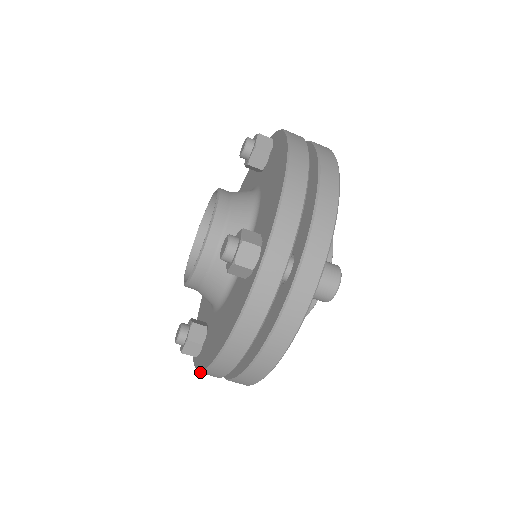
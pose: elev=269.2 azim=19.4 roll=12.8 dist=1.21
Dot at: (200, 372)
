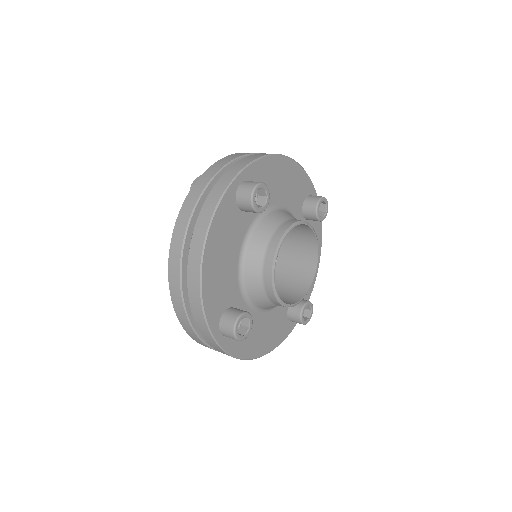
Dot at: occluded
